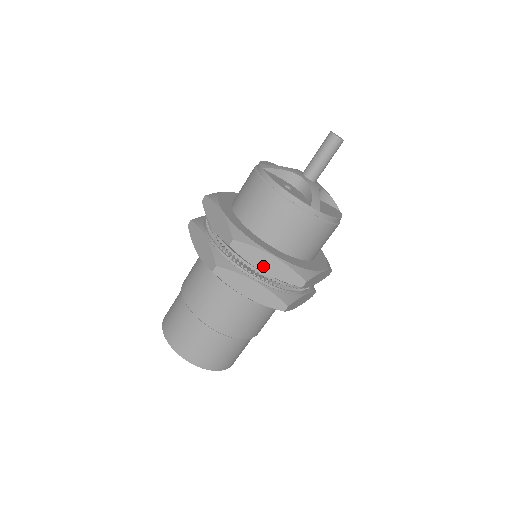
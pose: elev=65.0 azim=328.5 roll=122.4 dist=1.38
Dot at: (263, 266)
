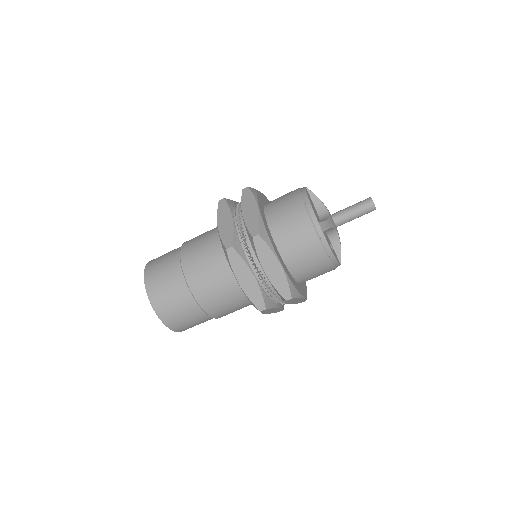
Dot at: (293, 302)
